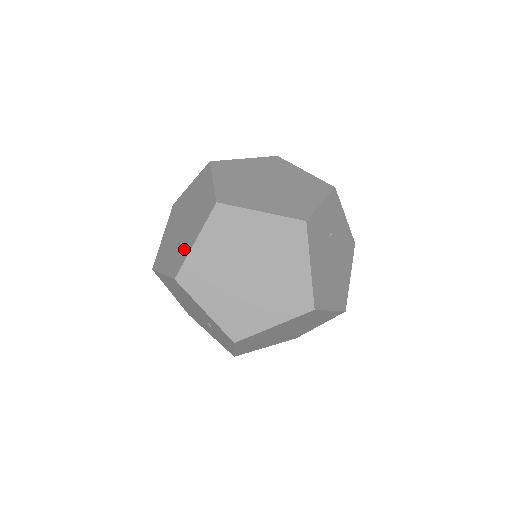
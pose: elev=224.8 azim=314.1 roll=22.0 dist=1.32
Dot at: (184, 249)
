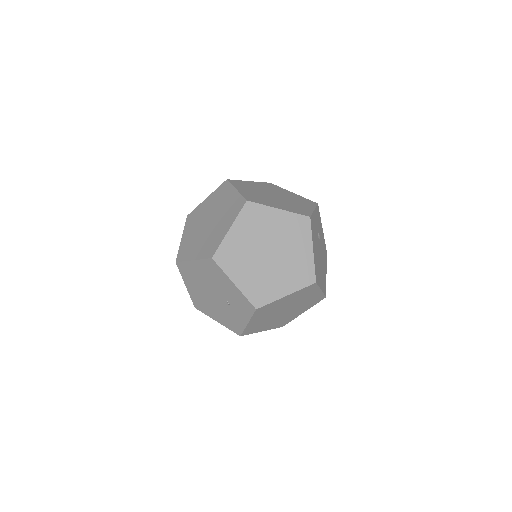
Dot at: (217, 237)
